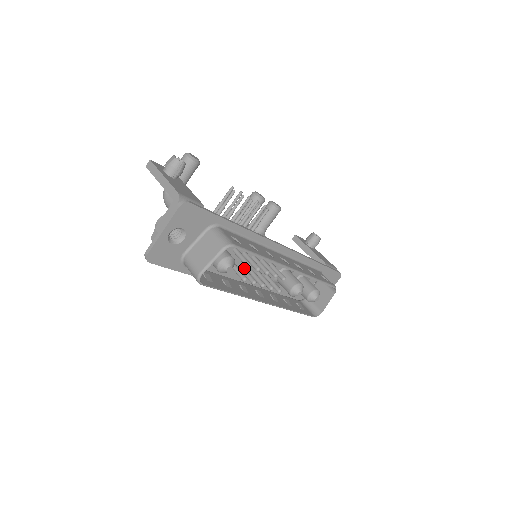
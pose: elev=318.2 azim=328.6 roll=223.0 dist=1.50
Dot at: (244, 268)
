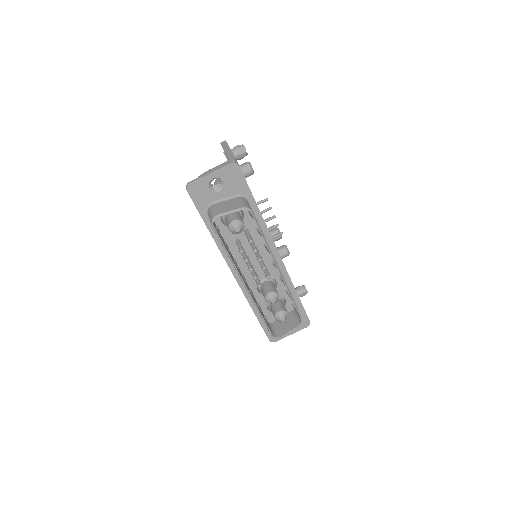
Dot at: (244, 250)
